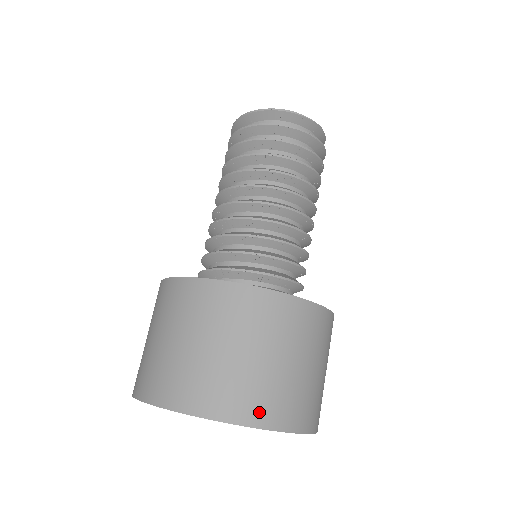
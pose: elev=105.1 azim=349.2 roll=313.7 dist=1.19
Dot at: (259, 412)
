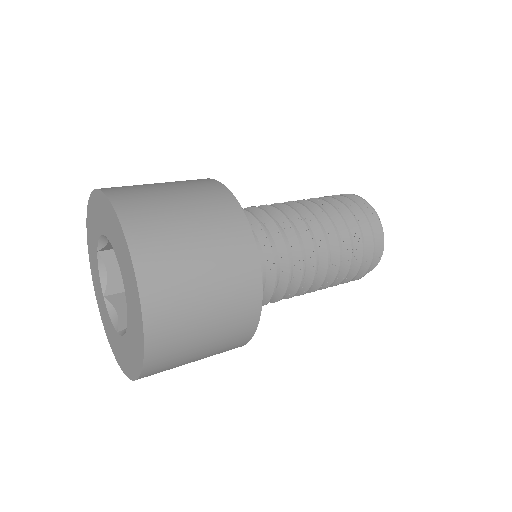
Dot at: (149, 262)
